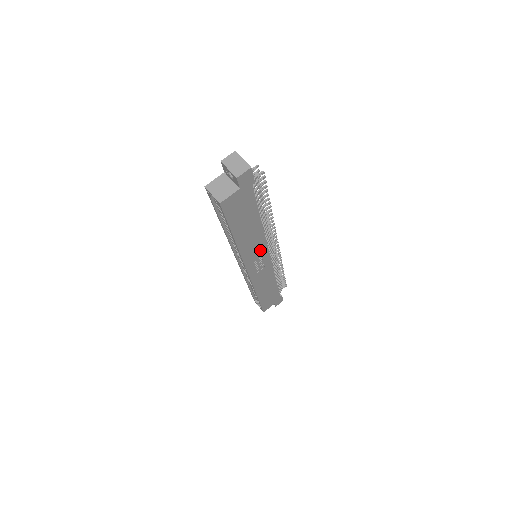
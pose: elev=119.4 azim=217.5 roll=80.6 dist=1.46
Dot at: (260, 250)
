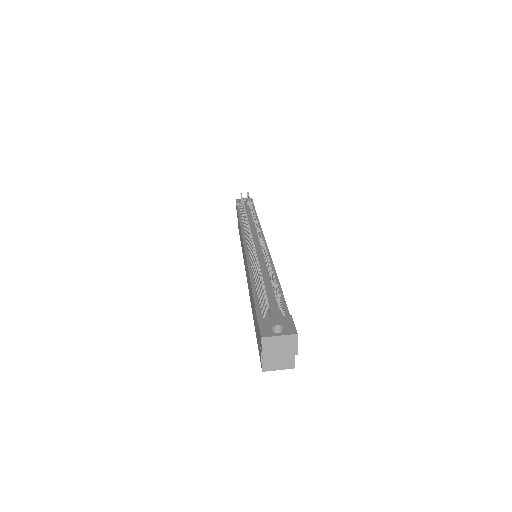
Dot at: occluded
